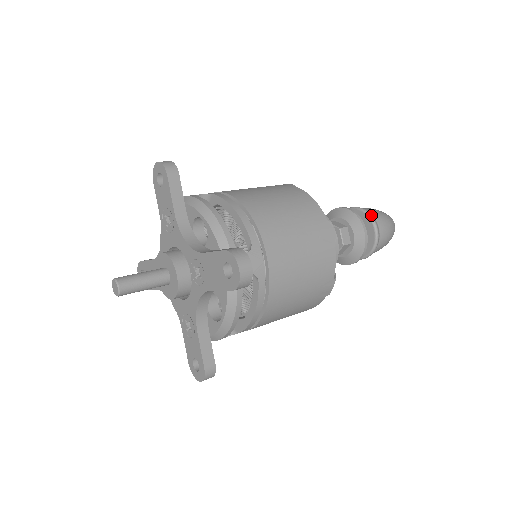
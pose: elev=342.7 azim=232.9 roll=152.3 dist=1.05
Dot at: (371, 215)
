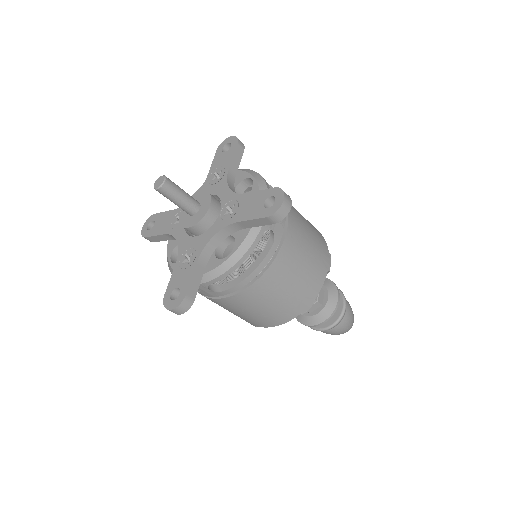
Dot at: occluded
